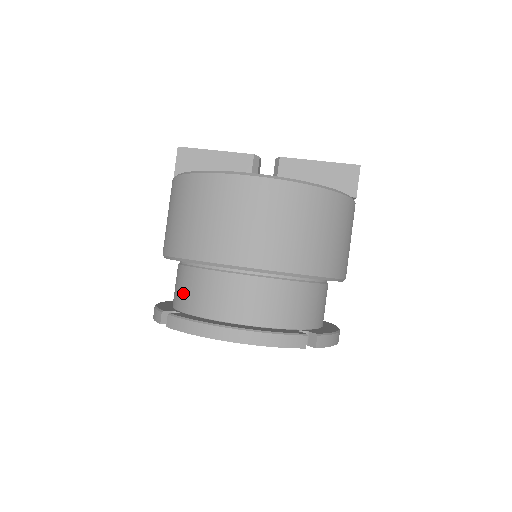
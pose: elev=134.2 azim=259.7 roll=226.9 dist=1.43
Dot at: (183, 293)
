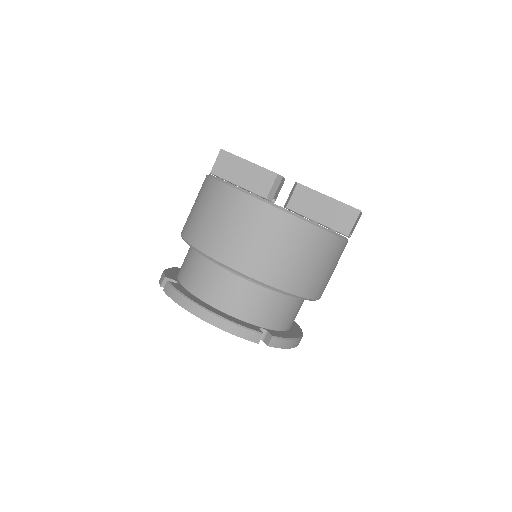
Dot at: (185, 268)
